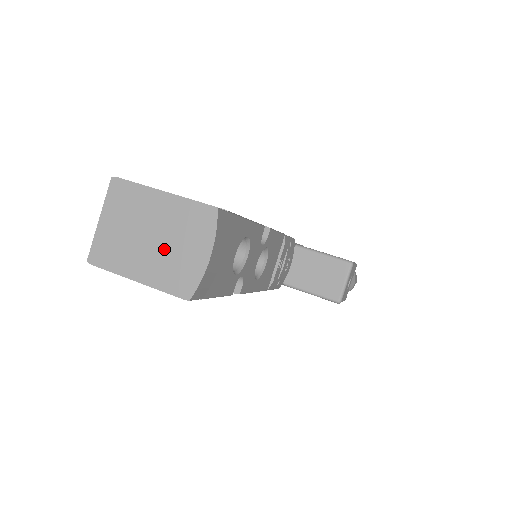
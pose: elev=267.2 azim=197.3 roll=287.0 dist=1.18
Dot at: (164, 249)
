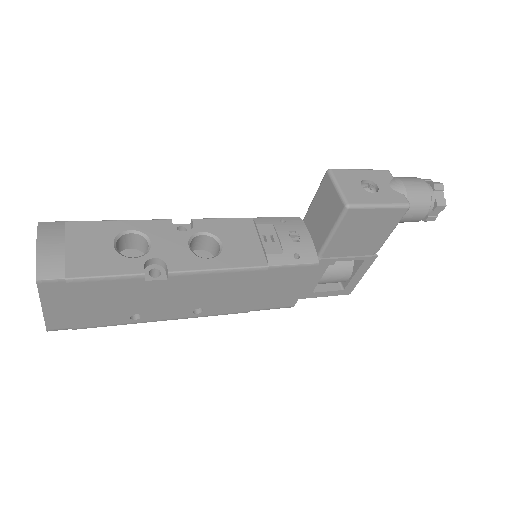
Dot at: occluded
